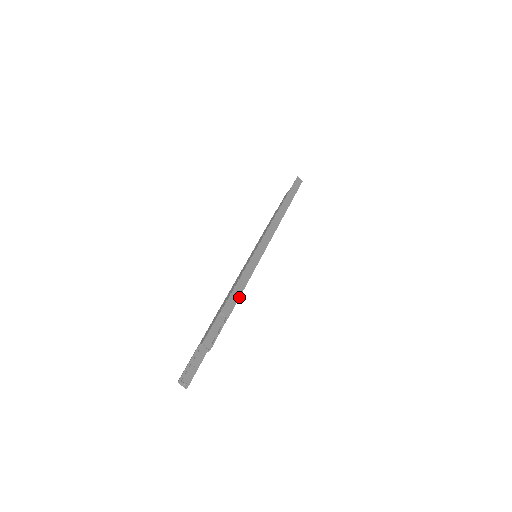
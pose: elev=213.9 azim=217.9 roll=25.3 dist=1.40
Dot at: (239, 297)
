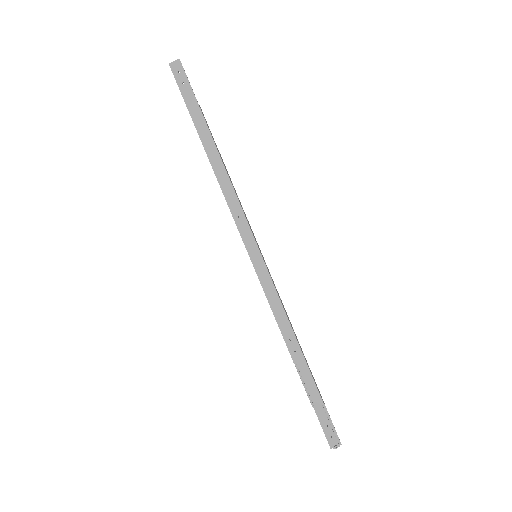
Dot at: (291, 327)
